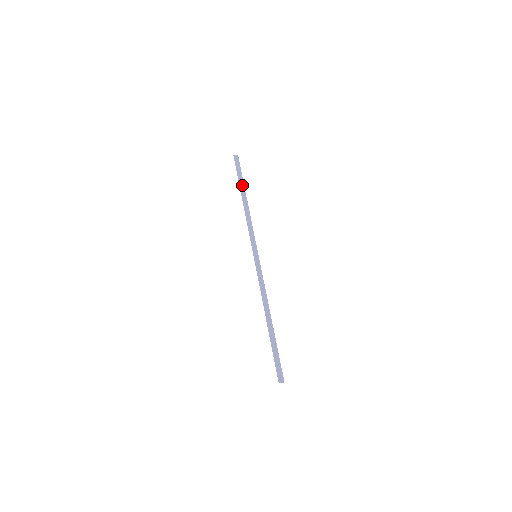
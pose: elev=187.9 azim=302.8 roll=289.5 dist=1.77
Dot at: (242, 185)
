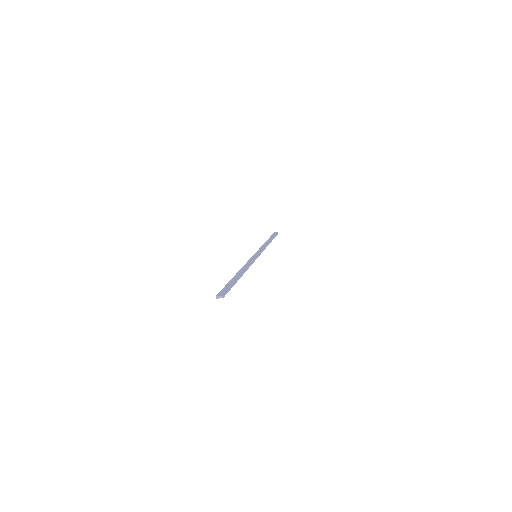
Dot at: occluded
